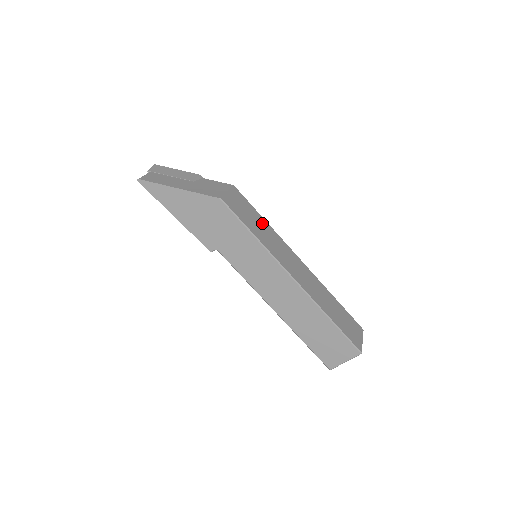
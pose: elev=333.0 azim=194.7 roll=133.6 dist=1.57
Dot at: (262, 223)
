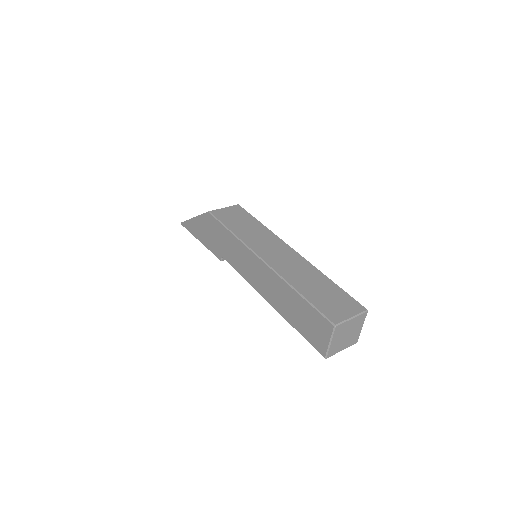
Dot at: (254, 225)
